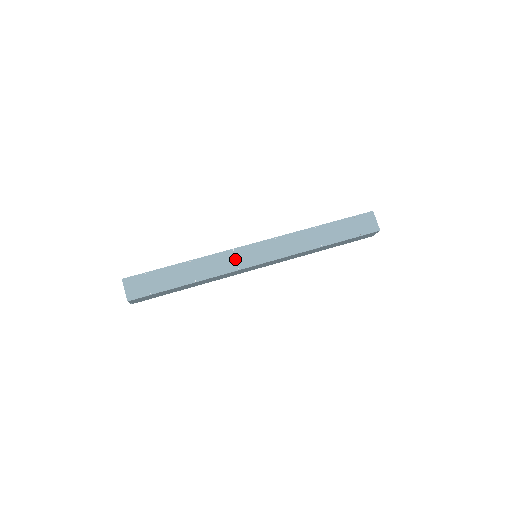
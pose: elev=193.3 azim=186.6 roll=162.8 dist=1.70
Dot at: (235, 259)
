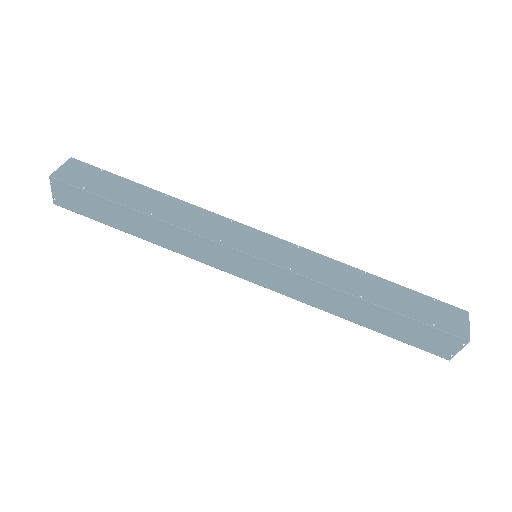
Dot at: (225, 230)
